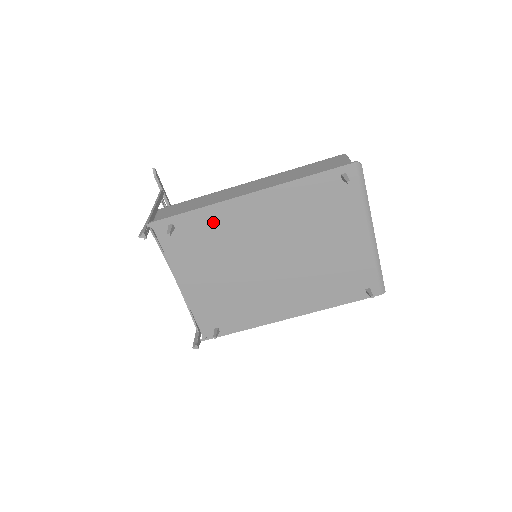
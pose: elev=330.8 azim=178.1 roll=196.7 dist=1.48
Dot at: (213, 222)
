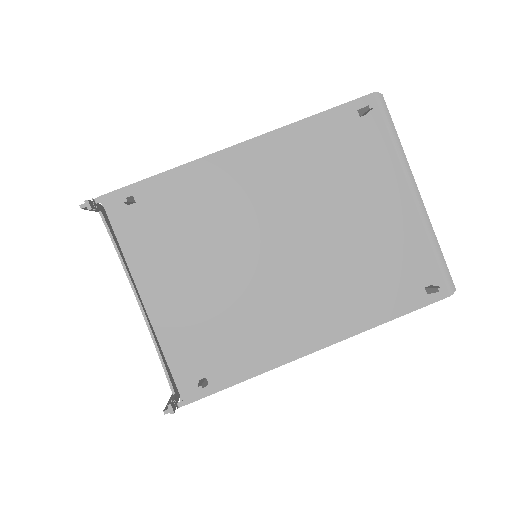
Dot at: (190, 190)
